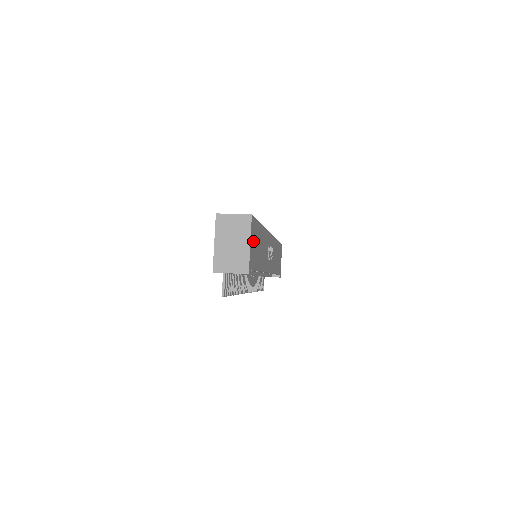
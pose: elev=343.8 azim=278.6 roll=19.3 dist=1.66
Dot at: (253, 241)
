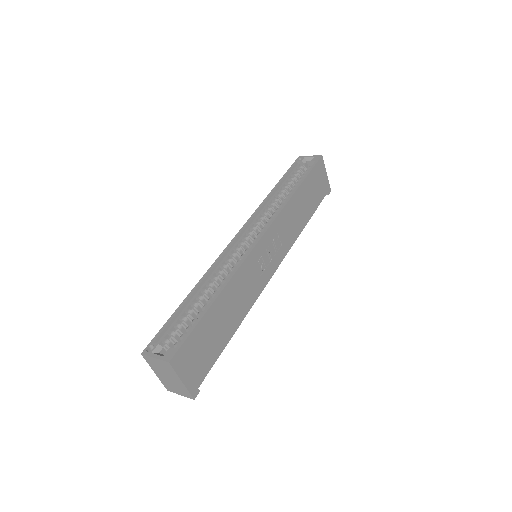
Dot at: (191, 362)
